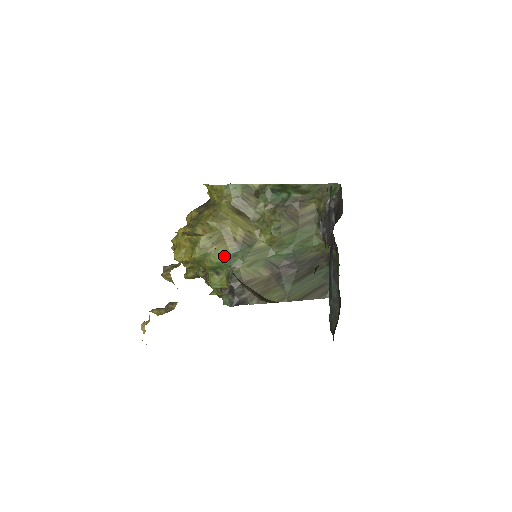
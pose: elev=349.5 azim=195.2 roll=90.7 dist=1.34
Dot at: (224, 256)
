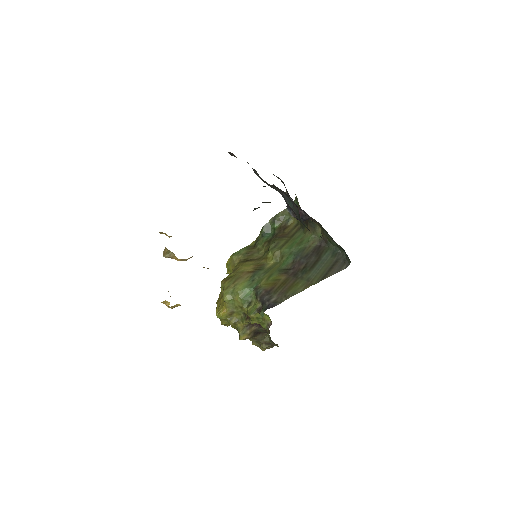
Dot at: (245, 284)
